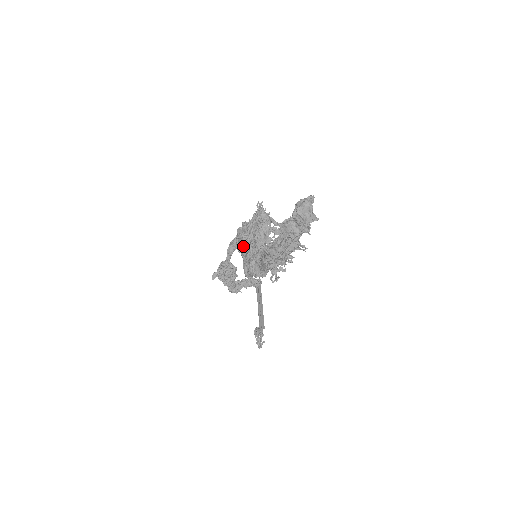
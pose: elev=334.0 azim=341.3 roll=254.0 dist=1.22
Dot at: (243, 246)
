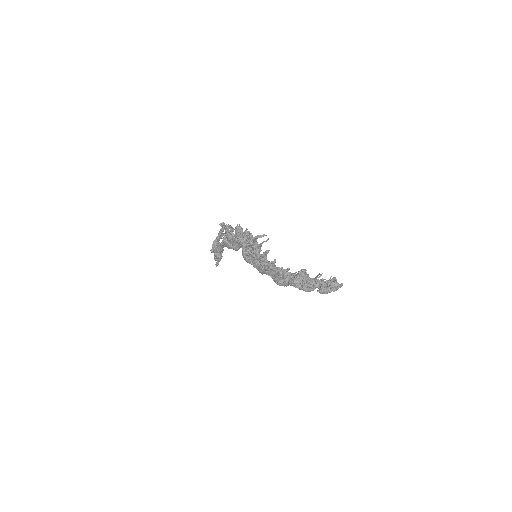
Dot at: (248, 260)
